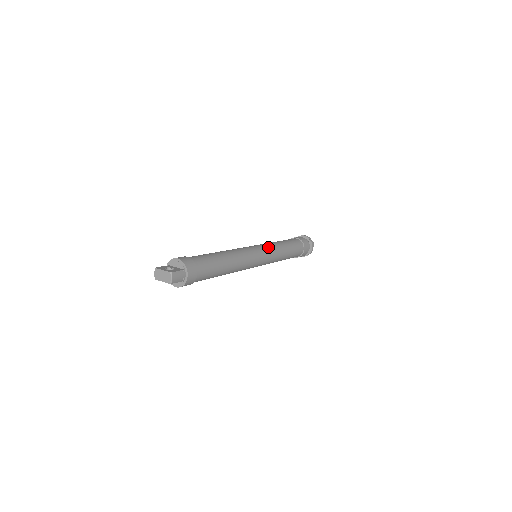
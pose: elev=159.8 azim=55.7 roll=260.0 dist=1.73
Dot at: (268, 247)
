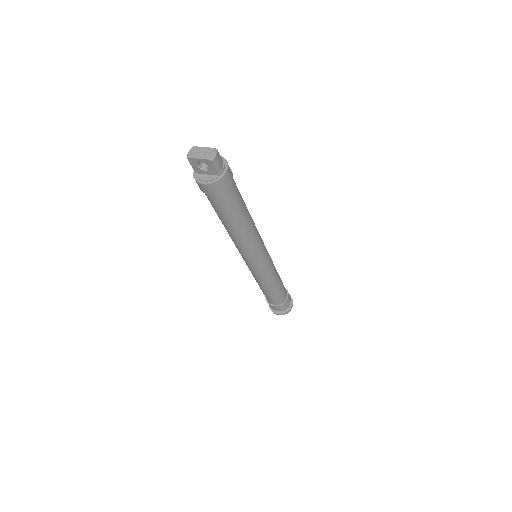
Dot at: occluded
